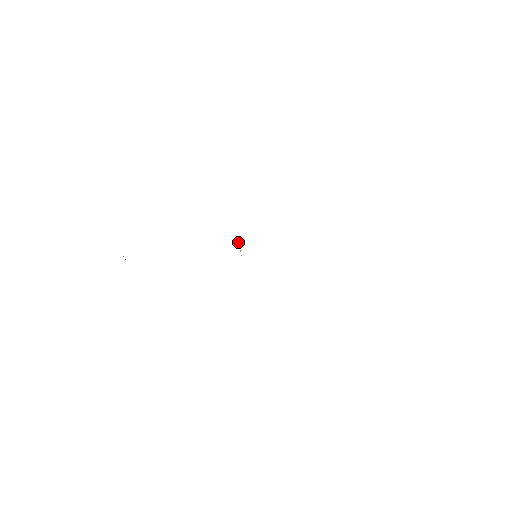
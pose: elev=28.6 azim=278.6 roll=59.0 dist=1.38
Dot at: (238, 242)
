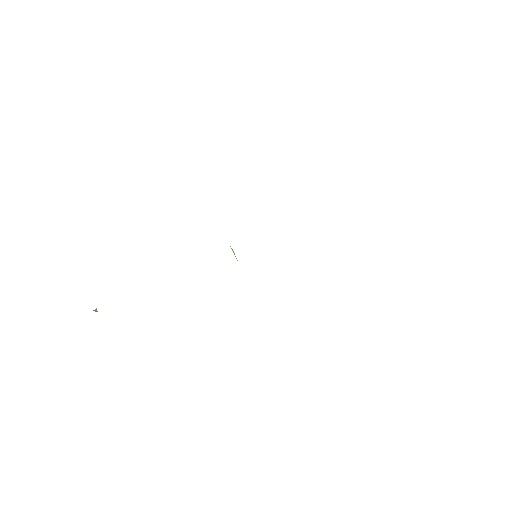
Dot at: (231, 248)
